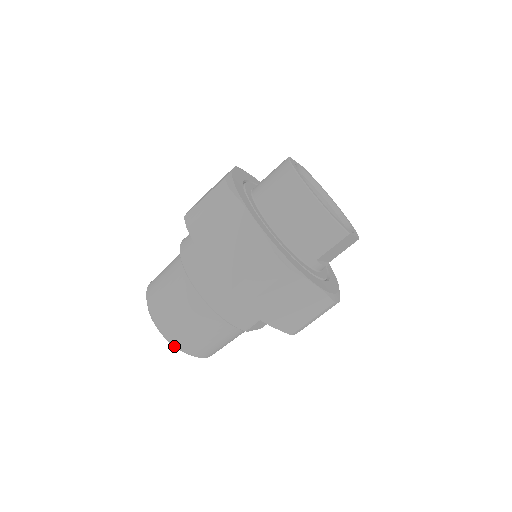
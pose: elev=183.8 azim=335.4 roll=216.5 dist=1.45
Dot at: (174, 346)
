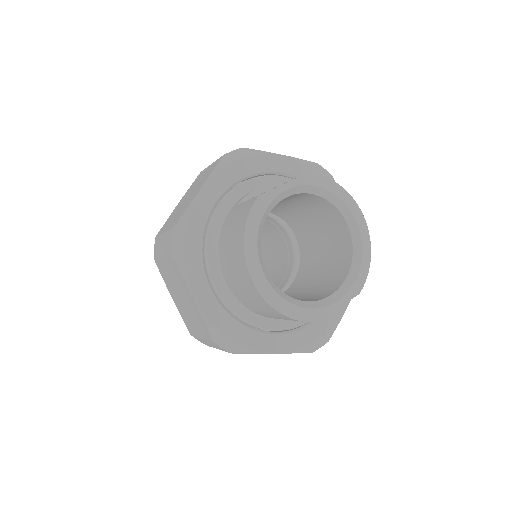
Dot at: occluded
